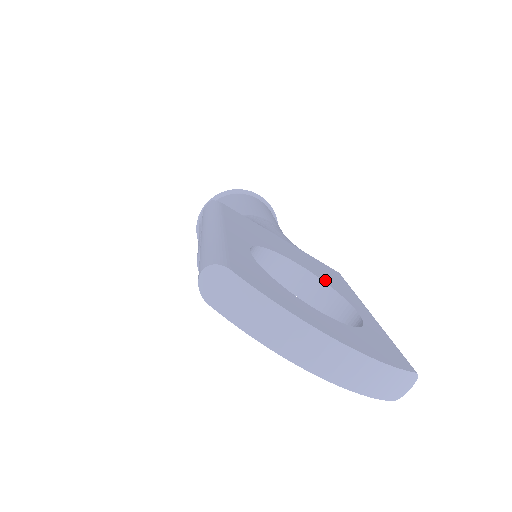
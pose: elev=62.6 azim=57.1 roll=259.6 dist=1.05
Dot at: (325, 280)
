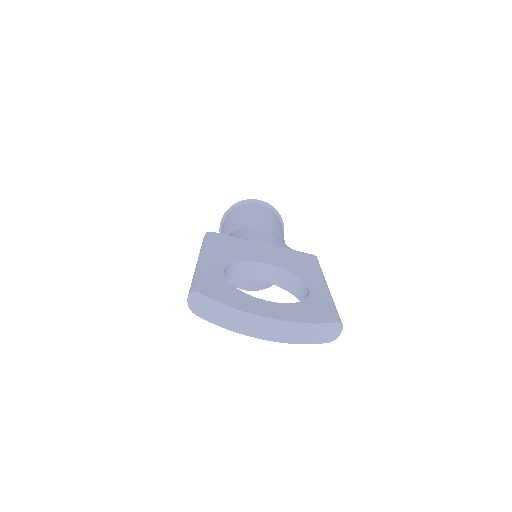
Dot at: (290, 269)
